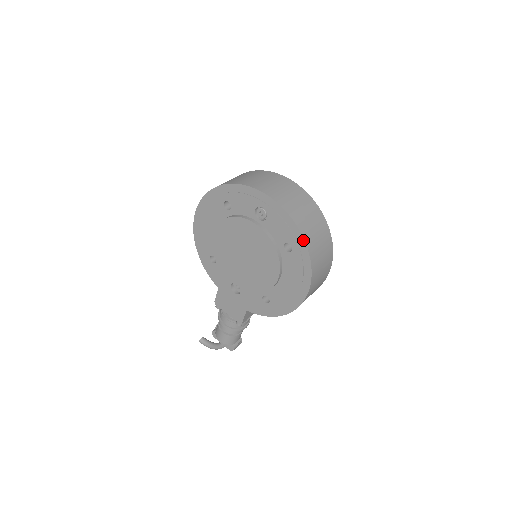
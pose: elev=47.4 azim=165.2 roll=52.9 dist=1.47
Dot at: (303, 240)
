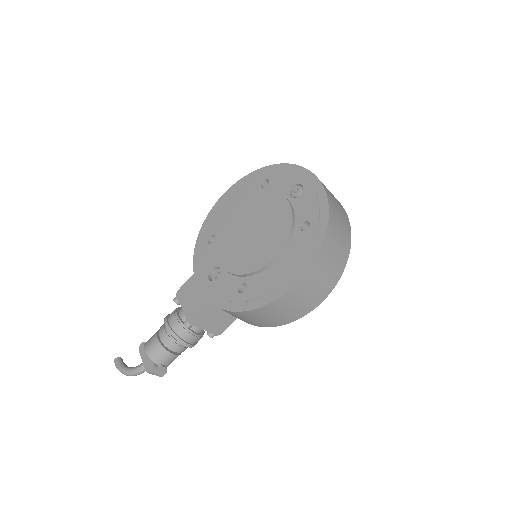
Dot at: (327, 218)
